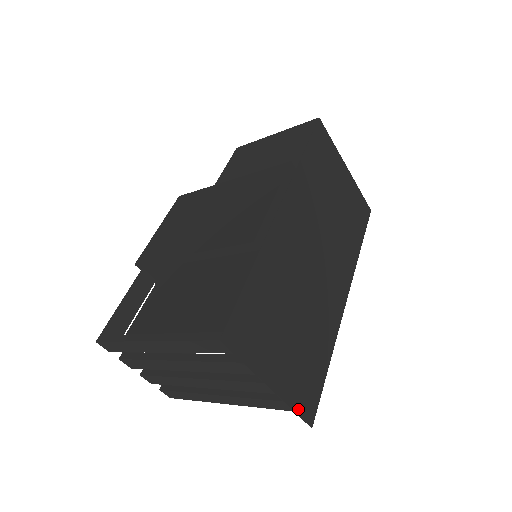
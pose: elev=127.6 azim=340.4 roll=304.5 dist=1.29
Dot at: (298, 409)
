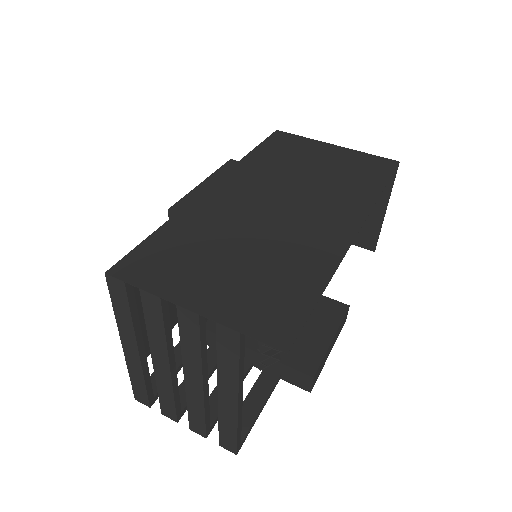
Dot at: (250, 331)
